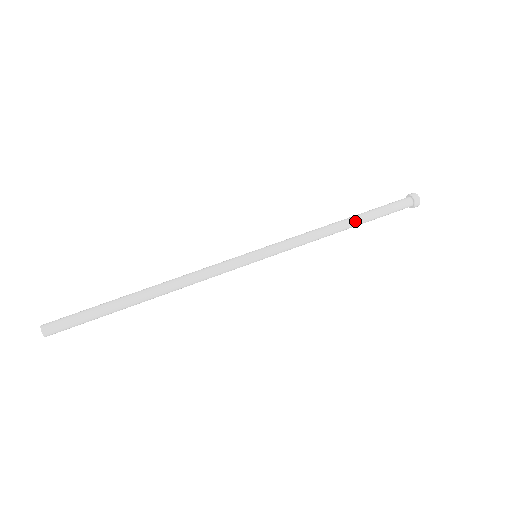
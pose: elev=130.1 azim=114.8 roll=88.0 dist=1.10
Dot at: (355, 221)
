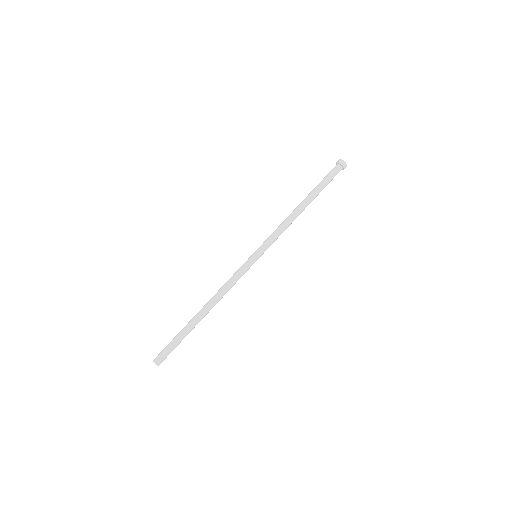
Dot at: occluded
